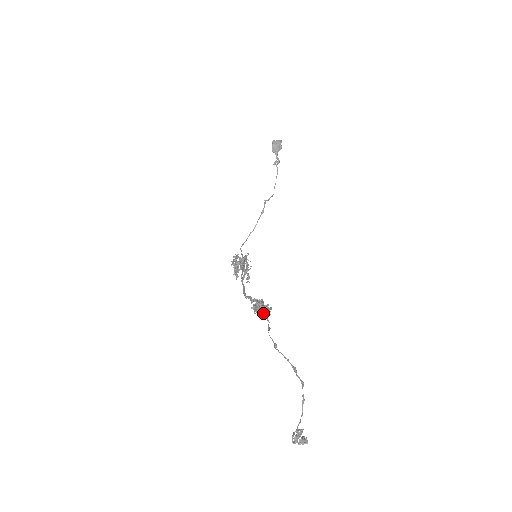
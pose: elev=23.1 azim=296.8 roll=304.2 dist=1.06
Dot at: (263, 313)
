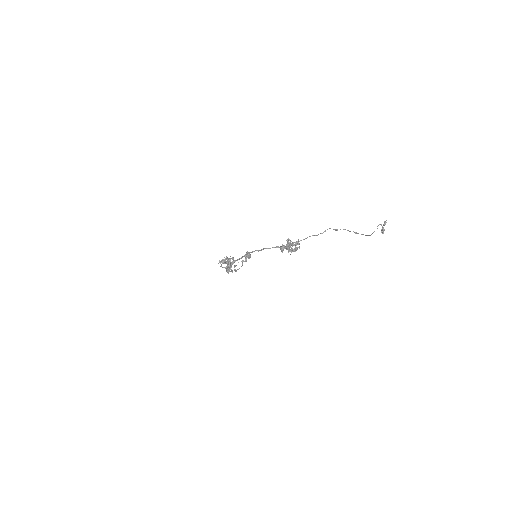
Dot at: (305, 238)
